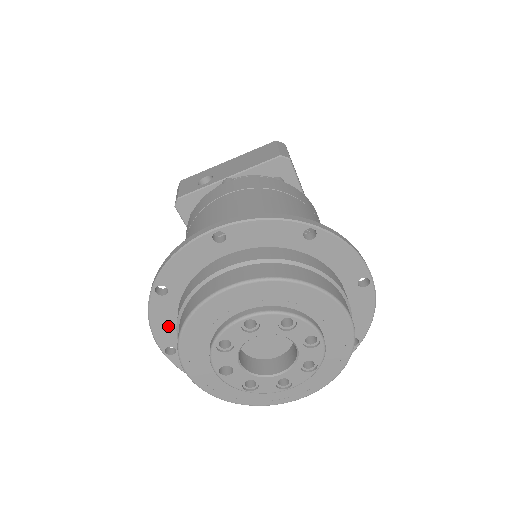
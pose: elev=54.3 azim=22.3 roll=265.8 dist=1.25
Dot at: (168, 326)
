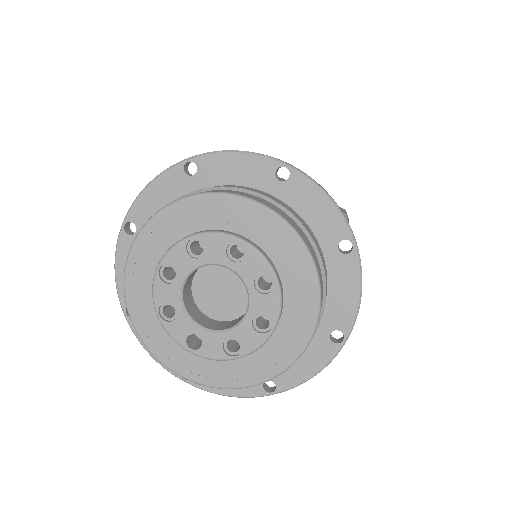
Dot at: occluded
